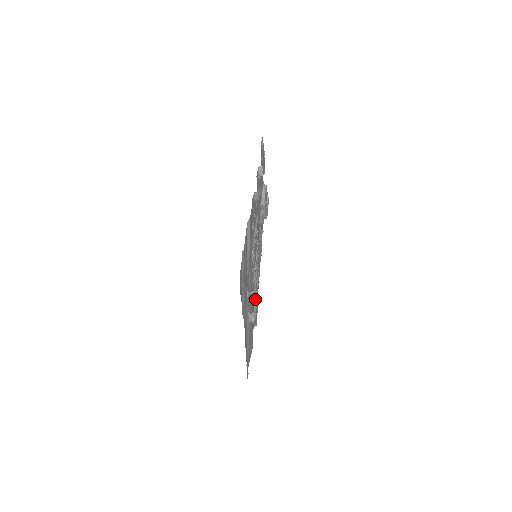
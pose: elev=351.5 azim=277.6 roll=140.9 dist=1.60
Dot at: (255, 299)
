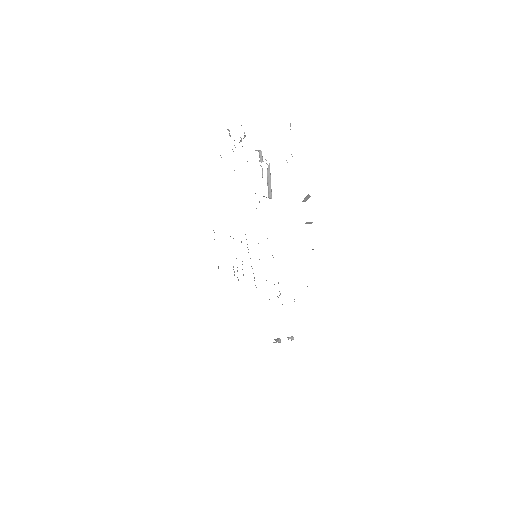
Dot at: occluded
